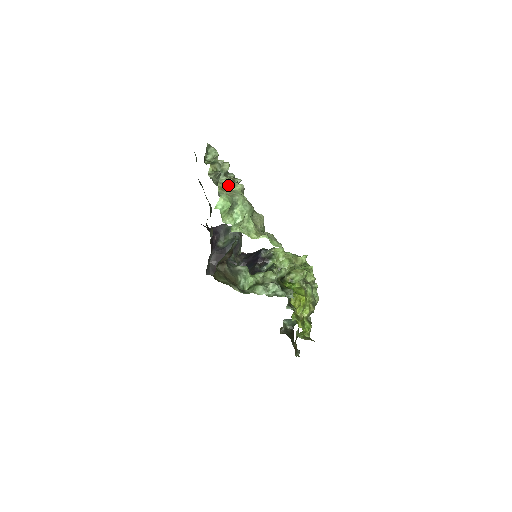
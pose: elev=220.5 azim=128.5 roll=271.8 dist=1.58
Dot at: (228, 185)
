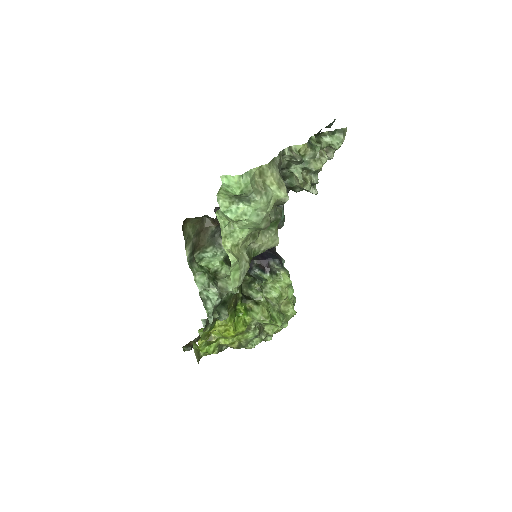
Dot at: (274, 179)
